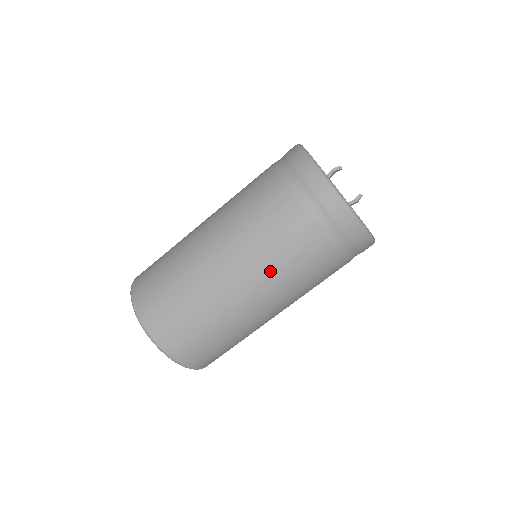
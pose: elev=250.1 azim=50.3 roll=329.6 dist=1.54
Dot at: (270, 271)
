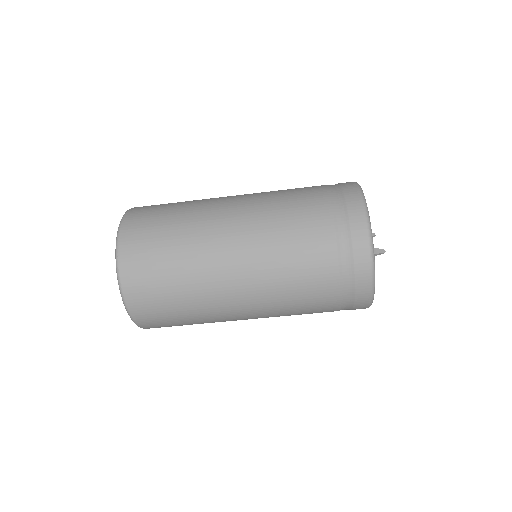
Dot at: occluded
